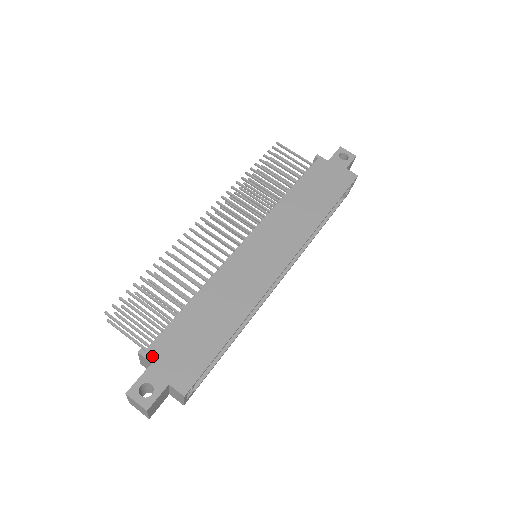
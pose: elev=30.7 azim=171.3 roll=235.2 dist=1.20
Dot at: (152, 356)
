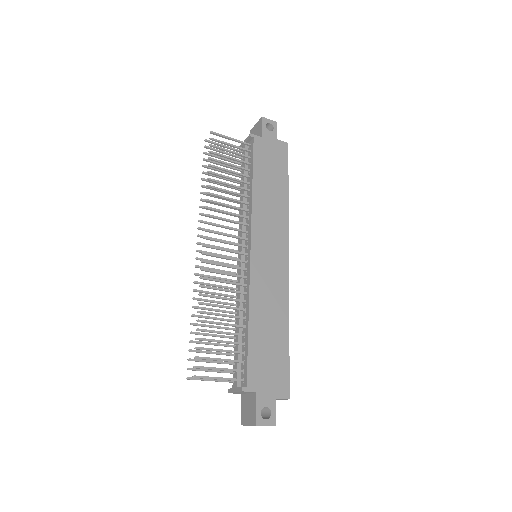
Dot at: (253, 387)
